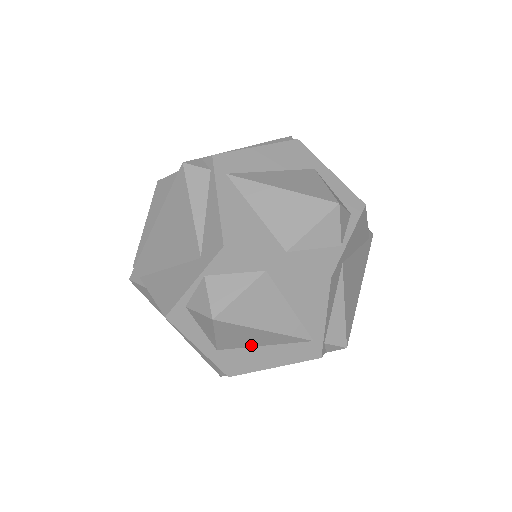
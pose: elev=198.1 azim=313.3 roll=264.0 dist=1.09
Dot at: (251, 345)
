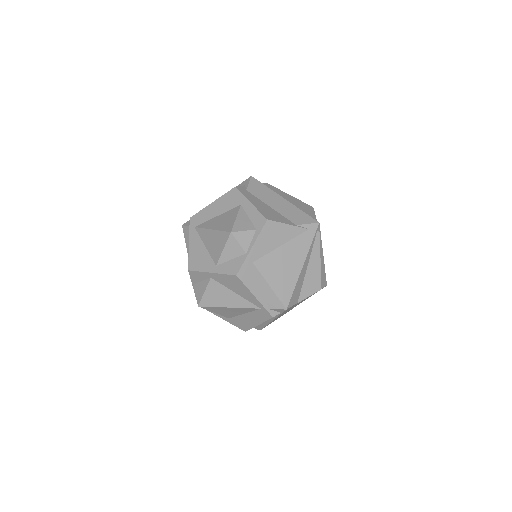
Dot at: (238, 314)
